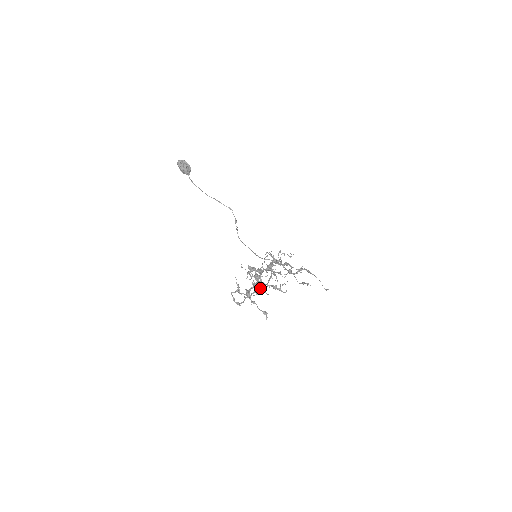
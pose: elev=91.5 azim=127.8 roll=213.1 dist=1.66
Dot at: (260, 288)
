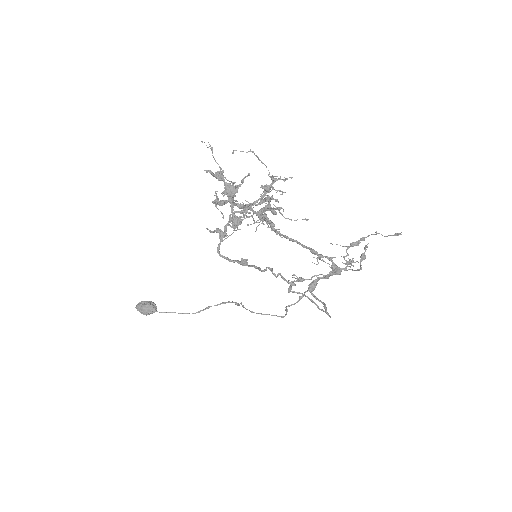
Dot at: (235, 186)
